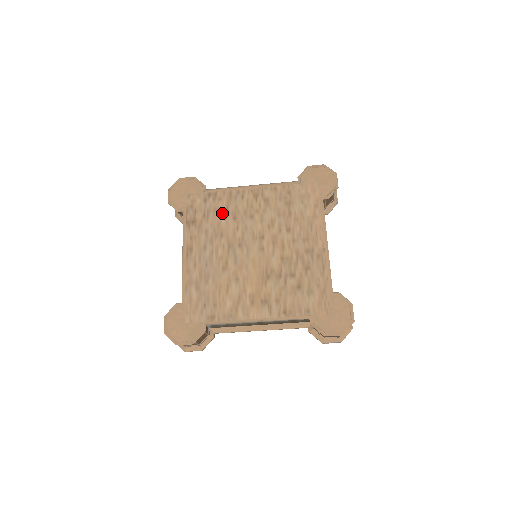
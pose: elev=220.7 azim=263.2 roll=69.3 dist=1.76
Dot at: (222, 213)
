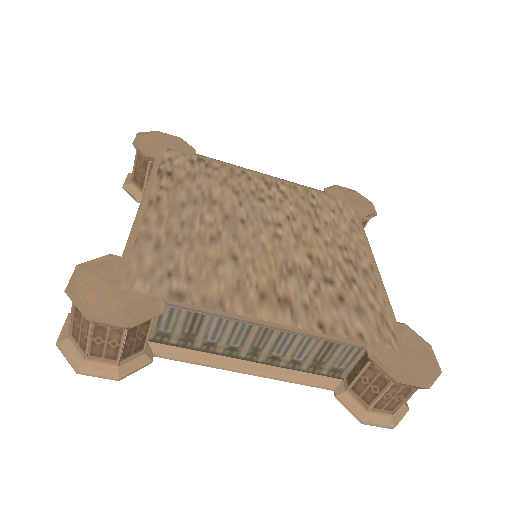
Dot at: (218, 181)
